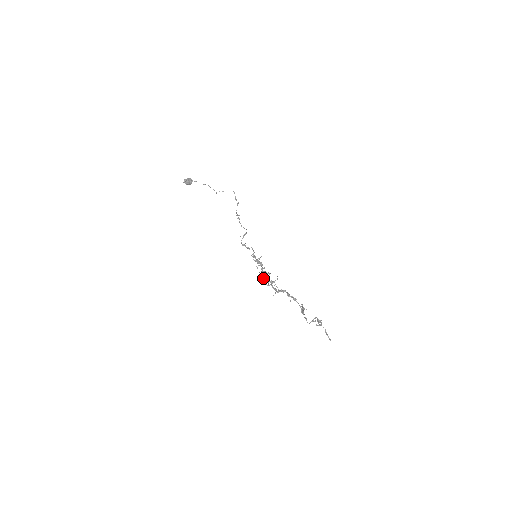
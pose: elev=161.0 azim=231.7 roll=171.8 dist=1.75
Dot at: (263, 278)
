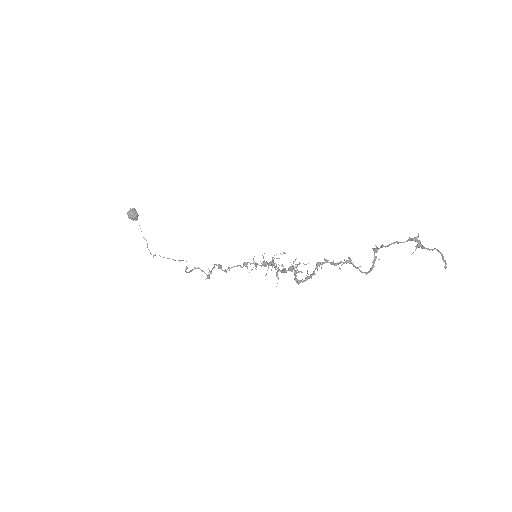
Dot at: (275, 268)
